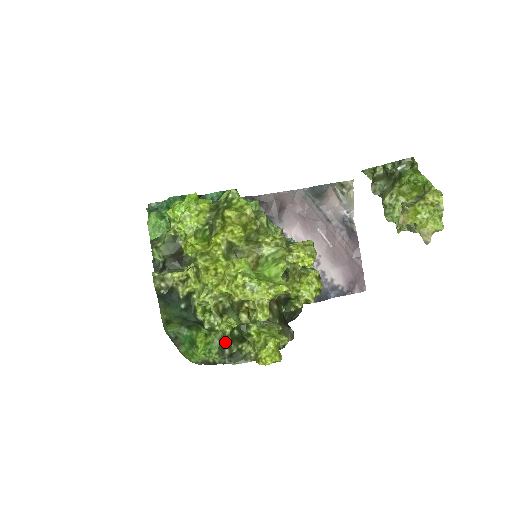
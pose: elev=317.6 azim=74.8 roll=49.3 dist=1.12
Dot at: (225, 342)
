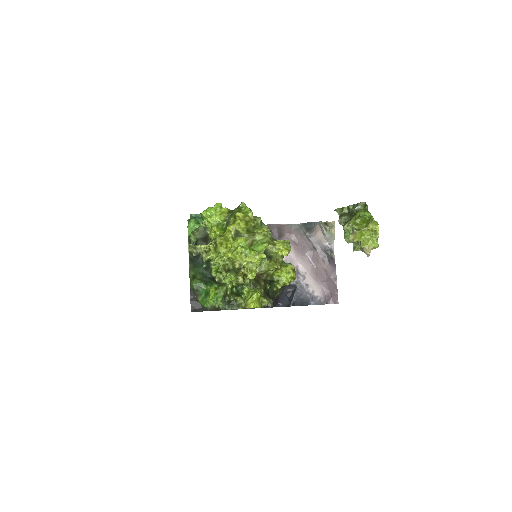
Dot at: (227, 293)
